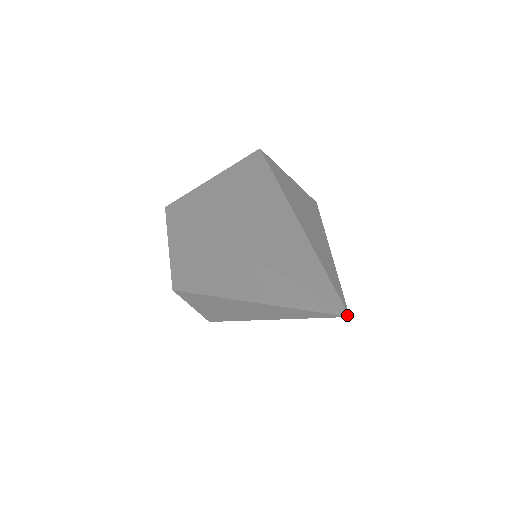
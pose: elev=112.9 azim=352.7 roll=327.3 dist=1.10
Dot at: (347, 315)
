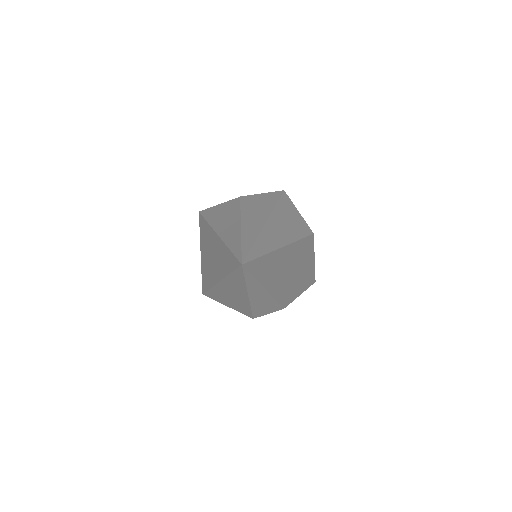
Dot at: (241, 265)
